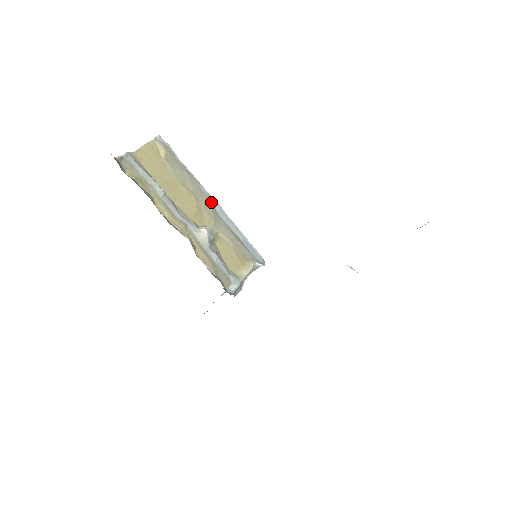
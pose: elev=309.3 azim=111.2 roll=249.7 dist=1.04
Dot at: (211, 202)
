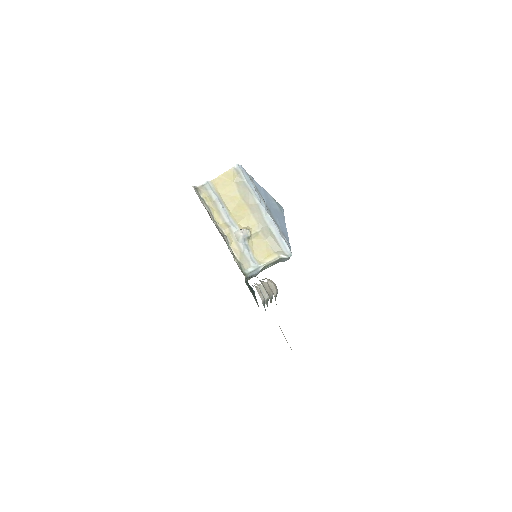
Dot at: (261, 210)
